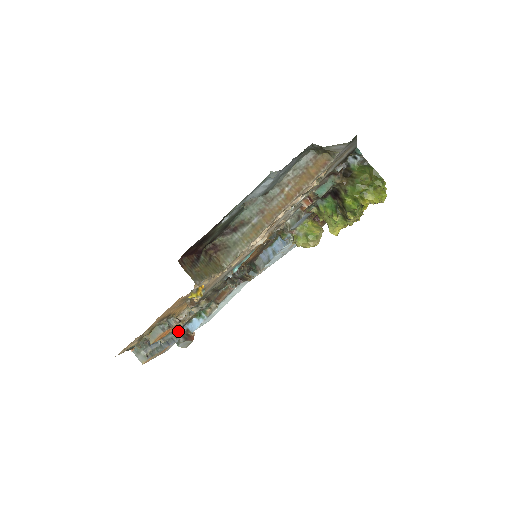
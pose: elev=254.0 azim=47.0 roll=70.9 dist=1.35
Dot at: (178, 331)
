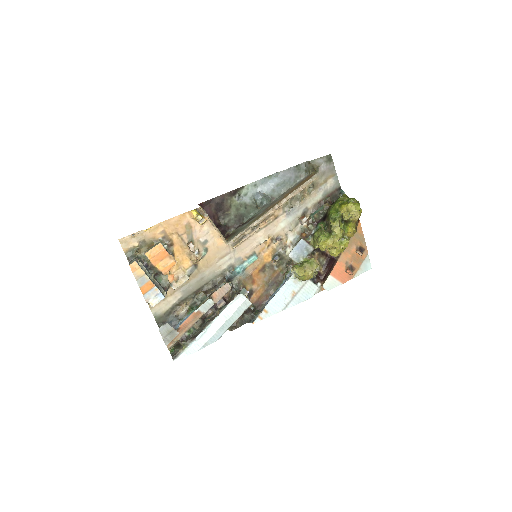
Dot at: occluded
